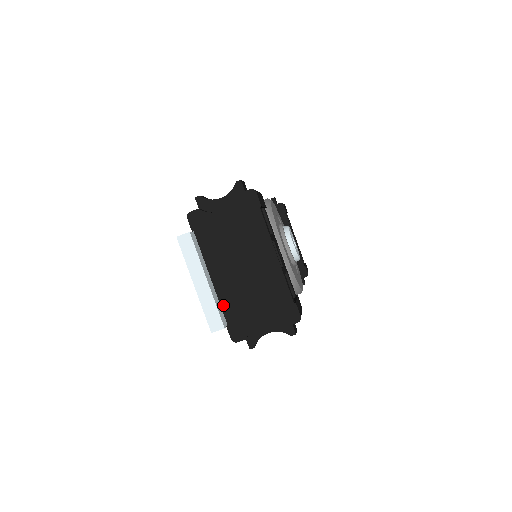
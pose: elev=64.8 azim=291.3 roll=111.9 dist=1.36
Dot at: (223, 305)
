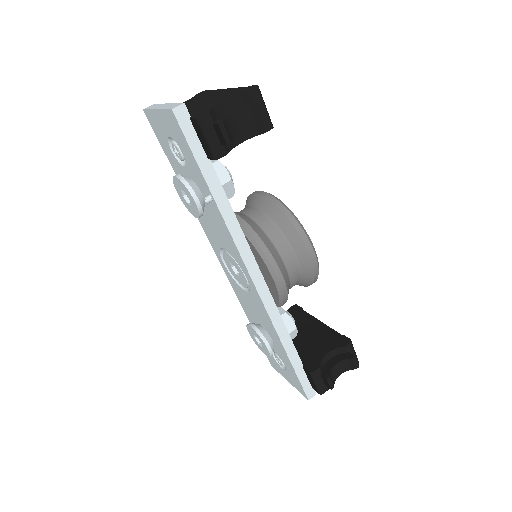
Dot at: occluded
